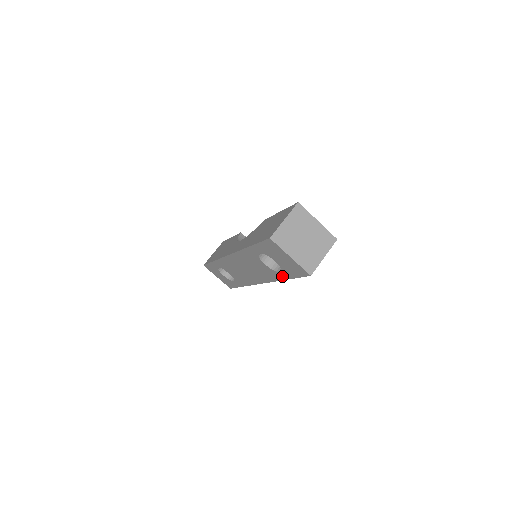
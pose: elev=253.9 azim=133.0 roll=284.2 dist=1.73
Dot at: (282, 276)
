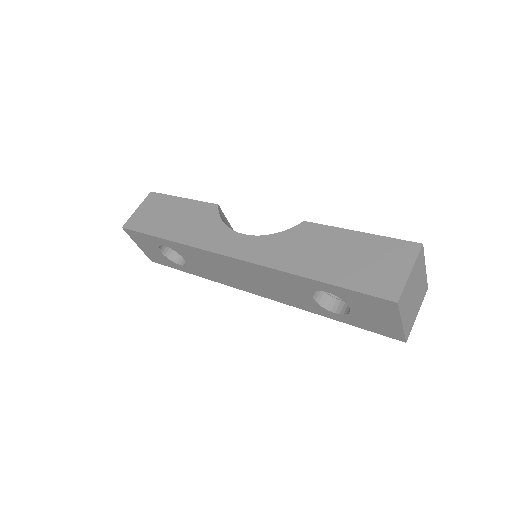
Dot at: (330, 315)
